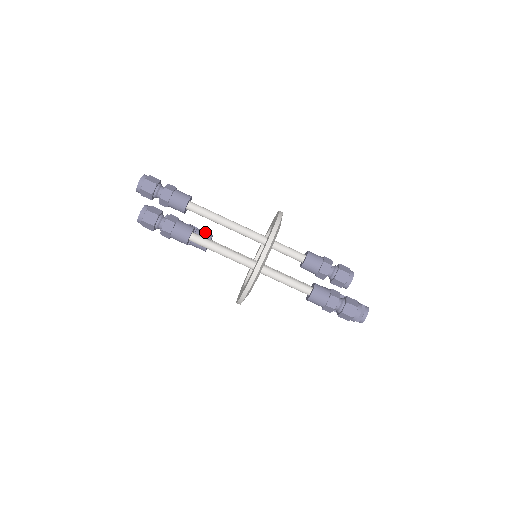
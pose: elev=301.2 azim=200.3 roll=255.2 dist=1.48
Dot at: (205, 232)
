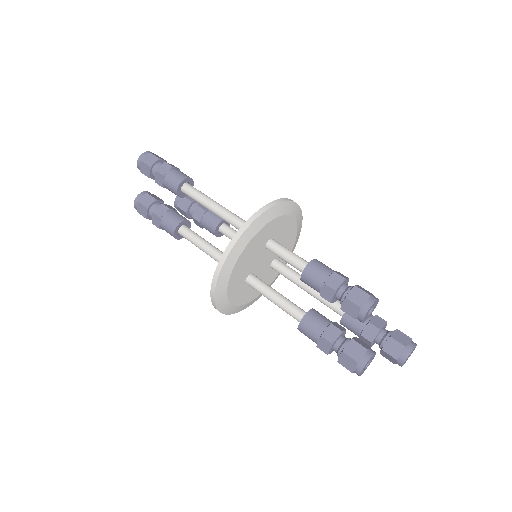
Dot at: (215, 215)
